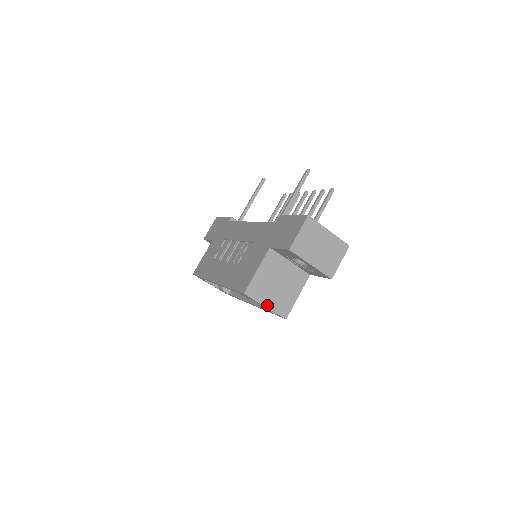
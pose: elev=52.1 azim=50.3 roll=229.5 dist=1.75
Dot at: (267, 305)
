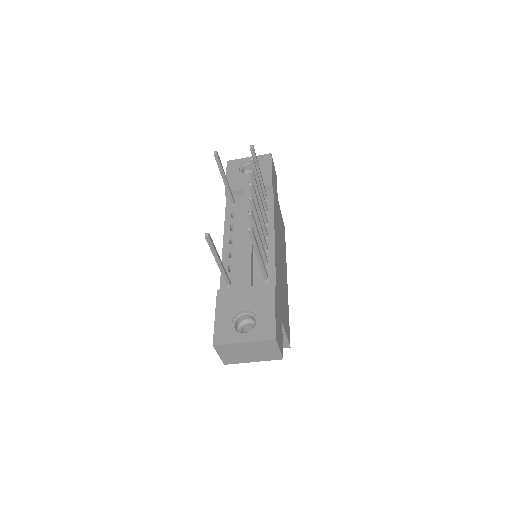
Dot at: occluded
